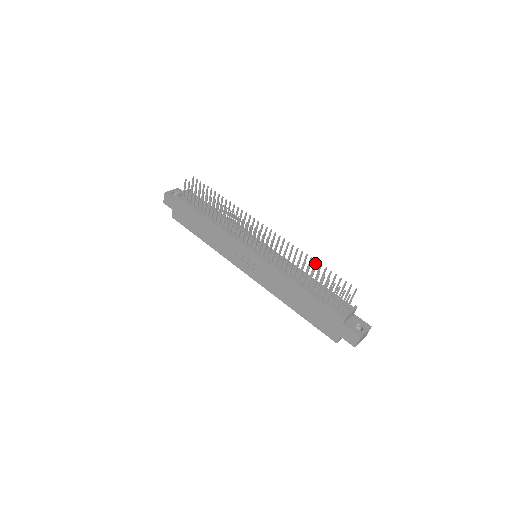
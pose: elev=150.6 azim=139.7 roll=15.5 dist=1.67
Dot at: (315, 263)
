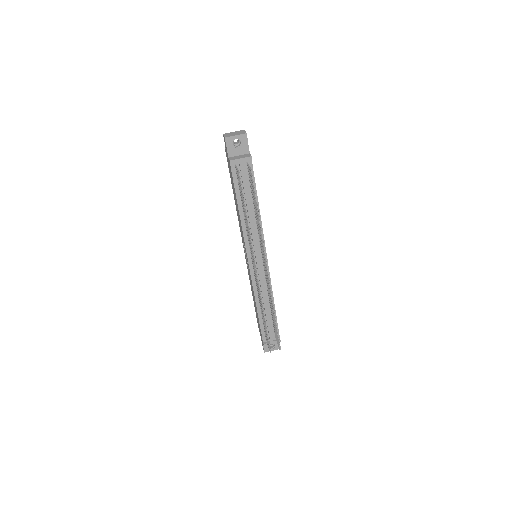
Dot at: (274, 317)
